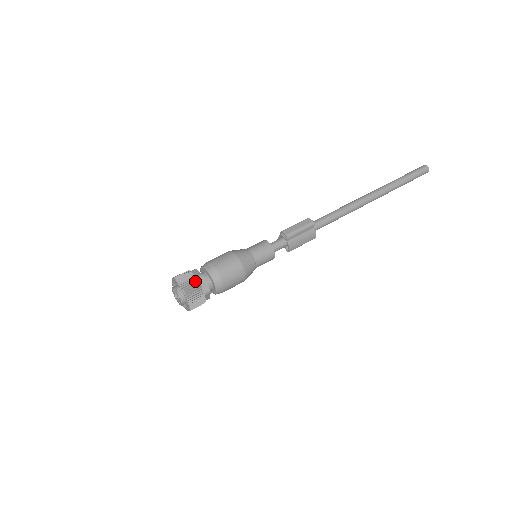
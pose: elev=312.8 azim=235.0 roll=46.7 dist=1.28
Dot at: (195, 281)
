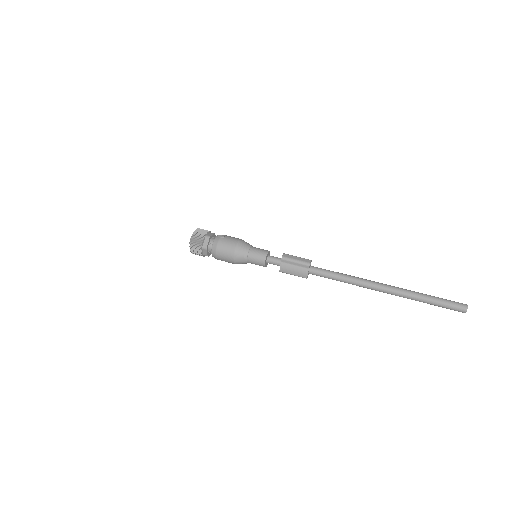
Dot at: (203, 236)
